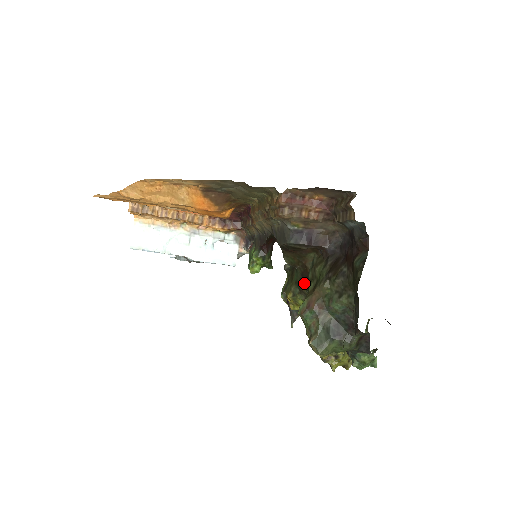
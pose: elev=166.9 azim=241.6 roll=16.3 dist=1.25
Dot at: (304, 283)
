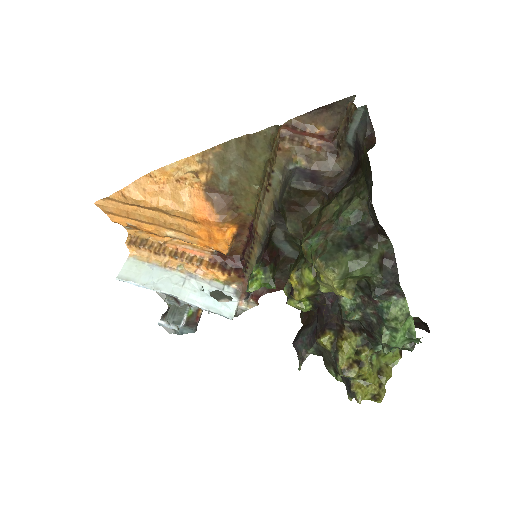
Dot at: occluded
